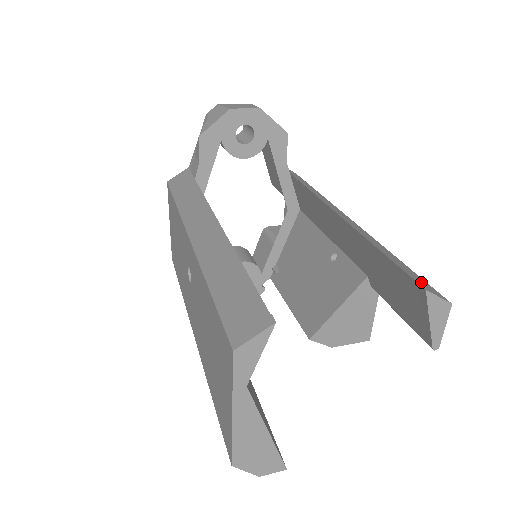
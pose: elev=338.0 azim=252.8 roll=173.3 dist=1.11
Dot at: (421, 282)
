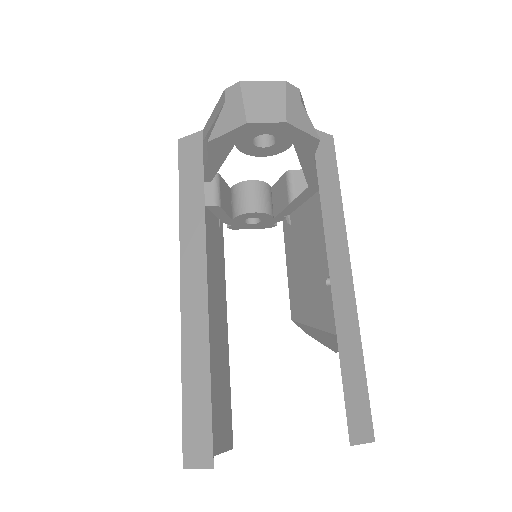
Dot at: (358, 421)
